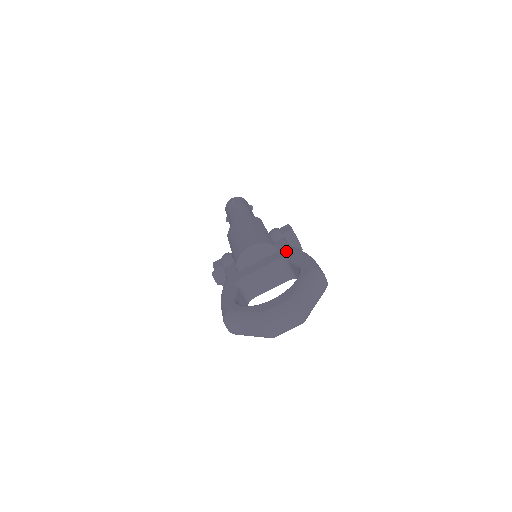
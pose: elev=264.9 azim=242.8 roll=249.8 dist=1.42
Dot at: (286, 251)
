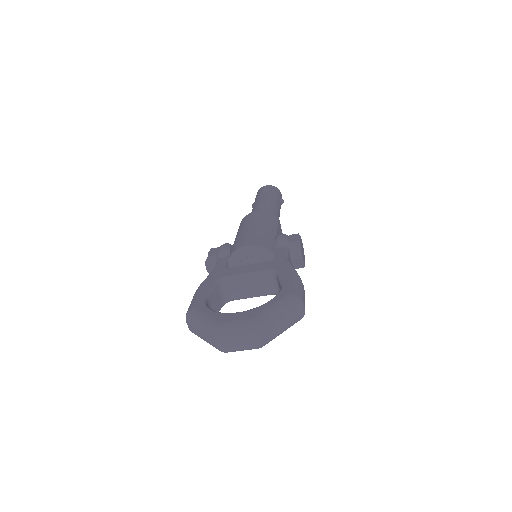
Dot at: (280, 263)
